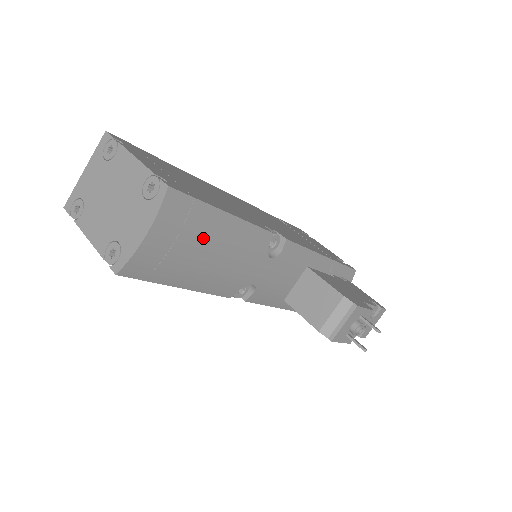
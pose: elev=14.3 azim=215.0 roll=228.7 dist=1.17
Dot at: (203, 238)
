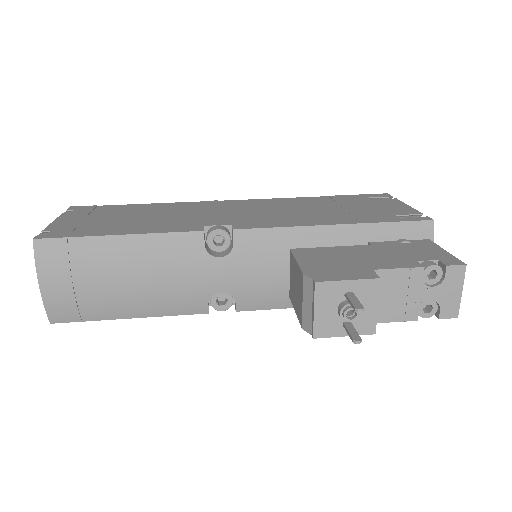
Dot at: (103, 268)
